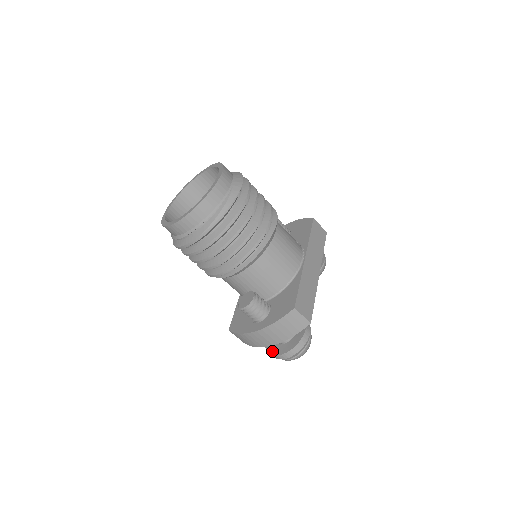
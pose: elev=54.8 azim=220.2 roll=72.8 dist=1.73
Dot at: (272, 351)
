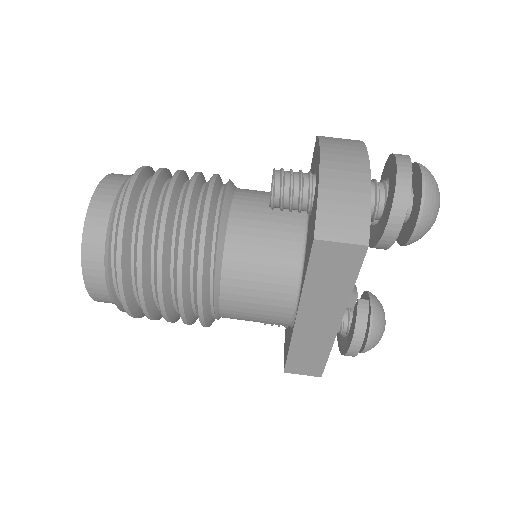
Dot at: (392, 187)
